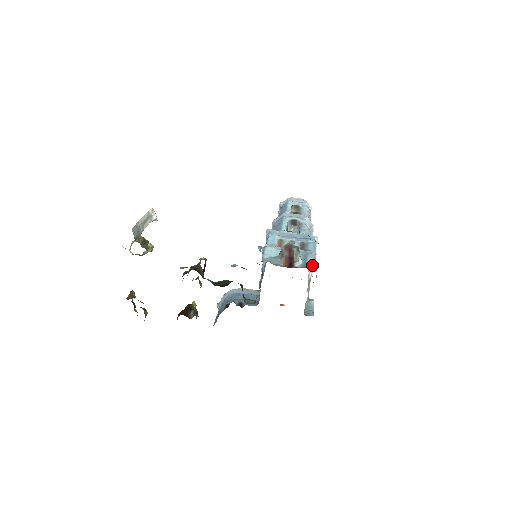
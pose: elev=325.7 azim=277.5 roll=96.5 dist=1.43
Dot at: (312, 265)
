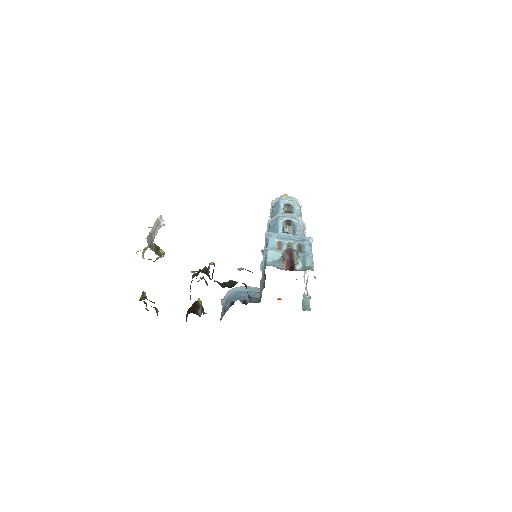
Dot at: (311, 267)
